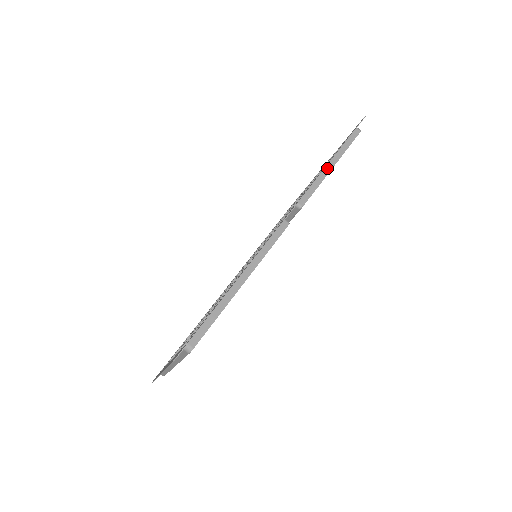
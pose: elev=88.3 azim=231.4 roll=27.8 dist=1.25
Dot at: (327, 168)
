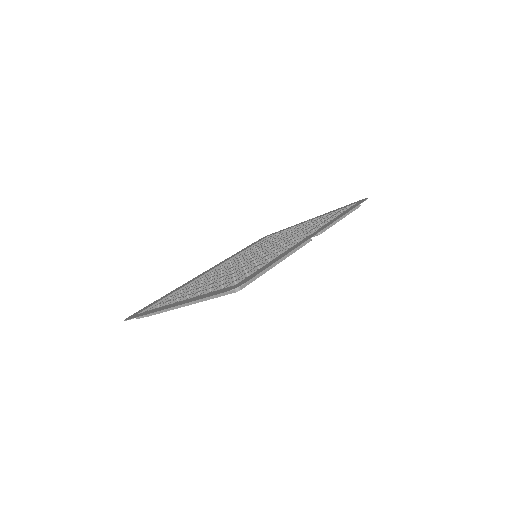
Dot at: occluded
